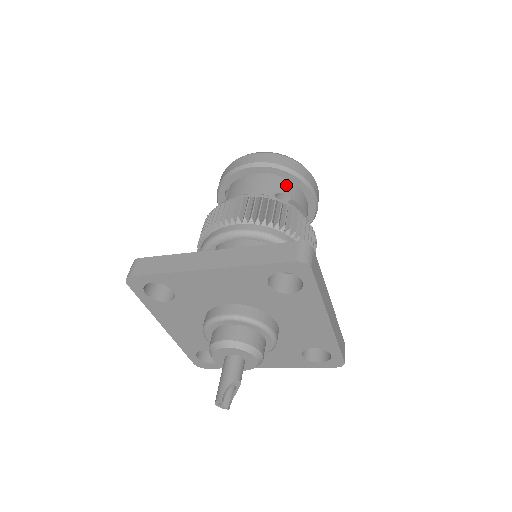
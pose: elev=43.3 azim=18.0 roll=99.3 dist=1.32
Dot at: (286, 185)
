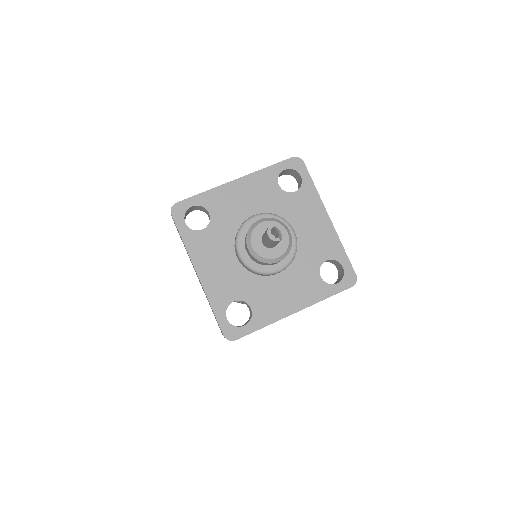
Dot at: occluded
